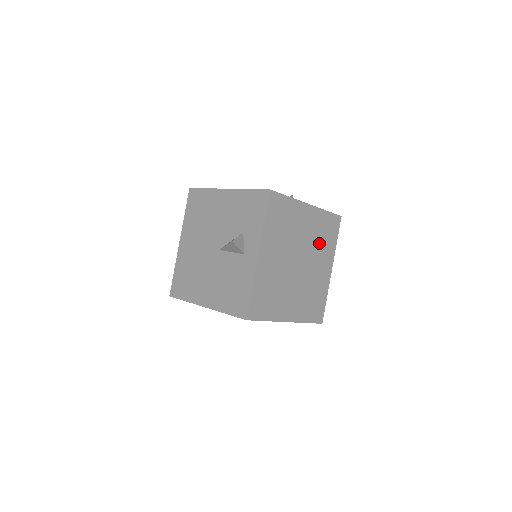
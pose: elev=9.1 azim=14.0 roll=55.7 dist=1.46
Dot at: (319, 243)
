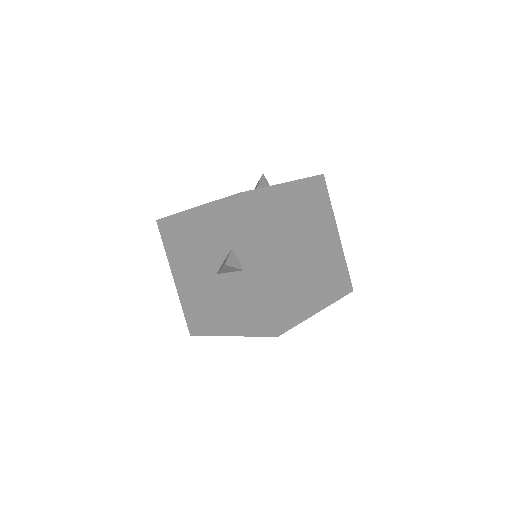
Dot at: (314, 215)
